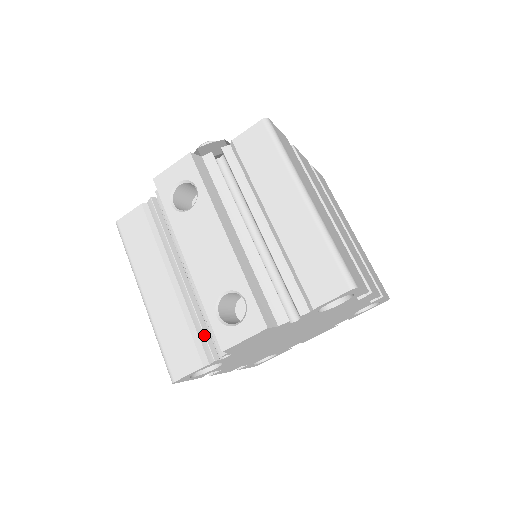
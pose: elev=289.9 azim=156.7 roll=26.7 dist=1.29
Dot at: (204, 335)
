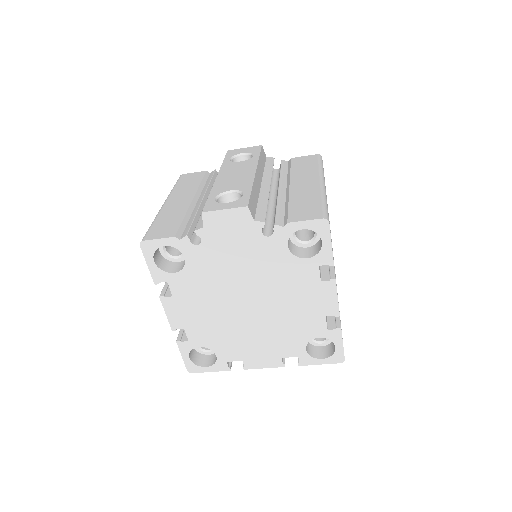
Dot at: (192, 223)
